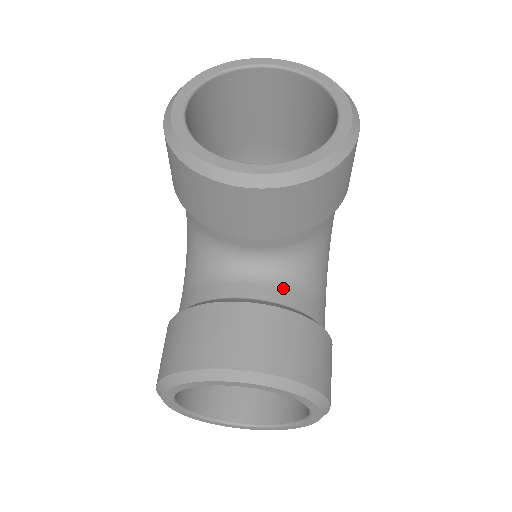
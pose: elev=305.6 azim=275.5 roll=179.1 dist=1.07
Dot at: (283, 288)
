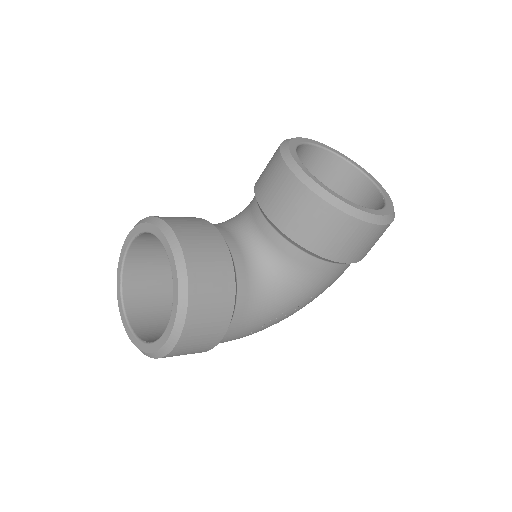
Dot at: (245, 262)
